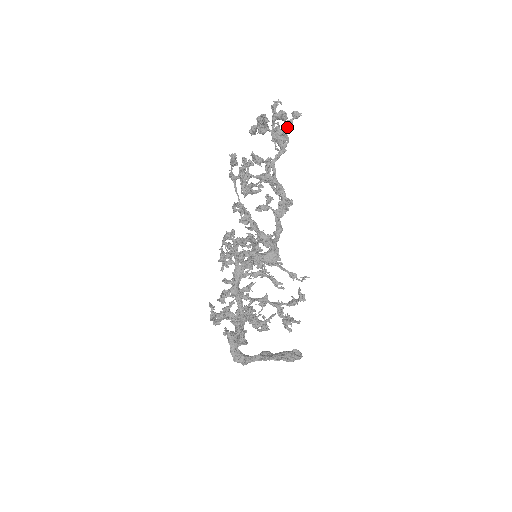
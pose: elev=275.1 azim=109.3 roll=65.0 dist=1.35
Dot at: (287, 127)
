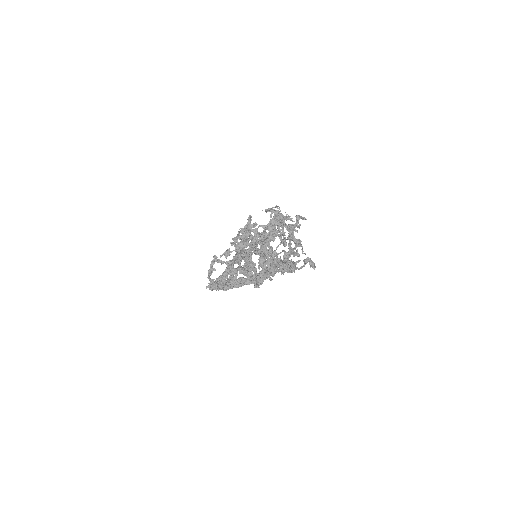
Dot at: (296, 268)
